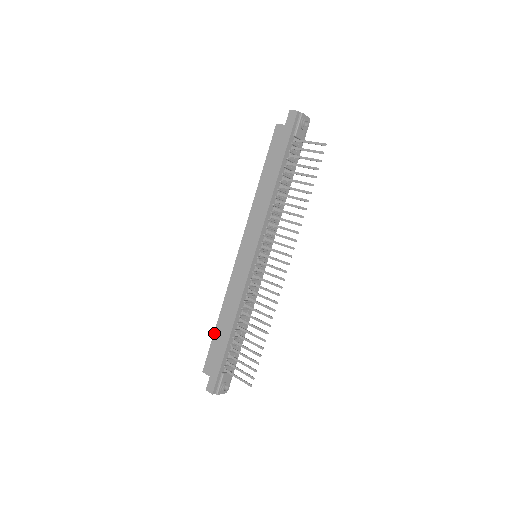
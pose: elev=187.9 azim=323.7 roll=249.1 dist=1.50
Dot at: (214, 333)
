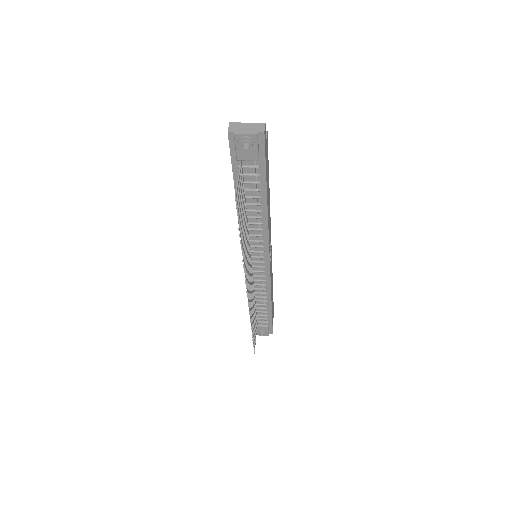
Dot at: occluded
